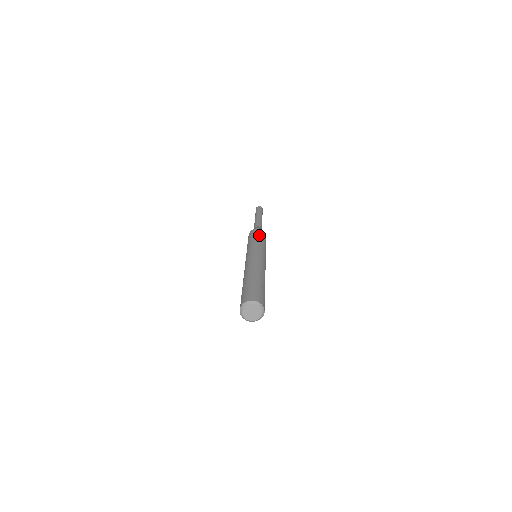
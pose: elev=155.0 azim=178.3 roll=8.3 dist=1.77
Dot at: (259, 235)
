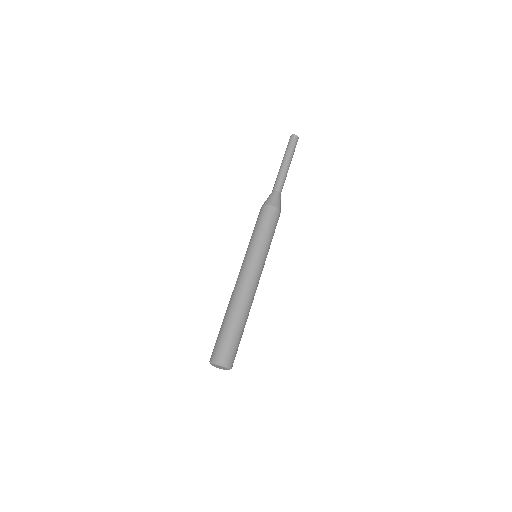
Dot at: (263, 222)
